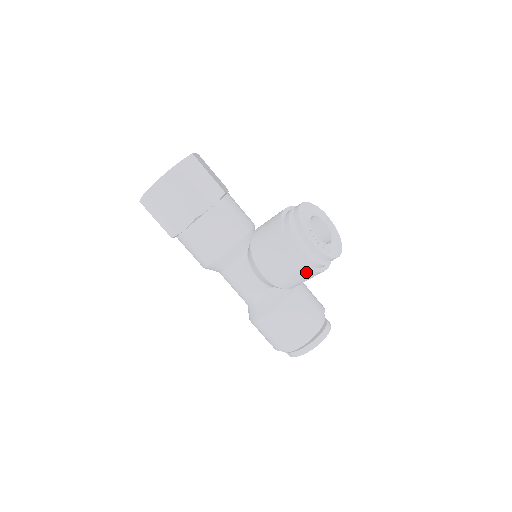
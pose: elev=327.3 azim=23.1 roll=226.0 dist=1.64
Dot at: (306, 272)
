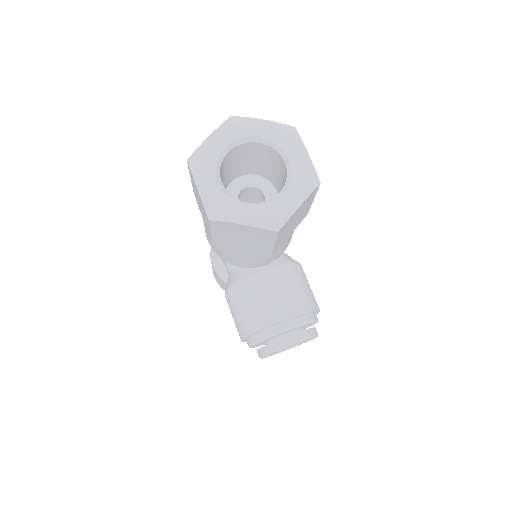
Dot at: occluded
